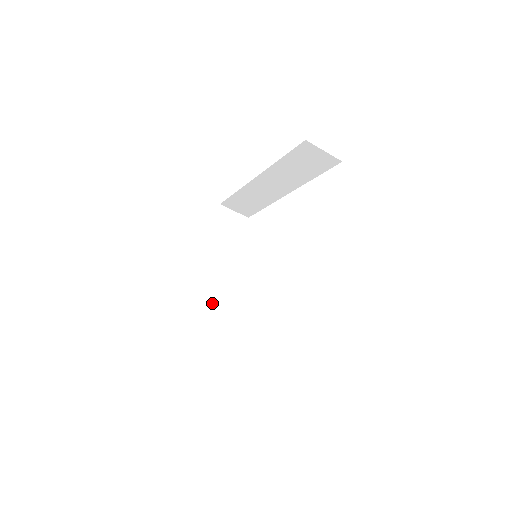
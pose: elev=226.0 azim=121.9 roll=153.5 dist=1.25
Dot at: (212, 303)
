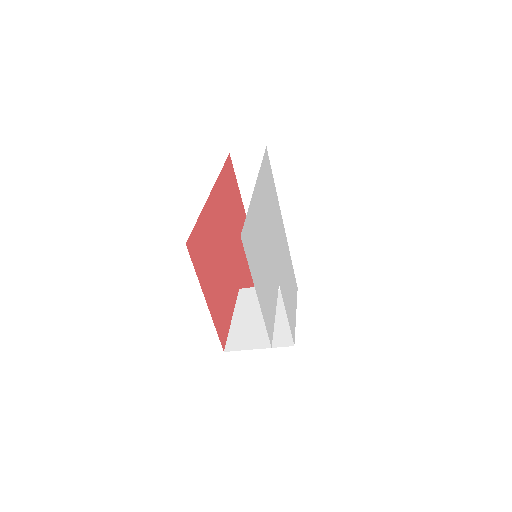
Dot at: (234, 310)
